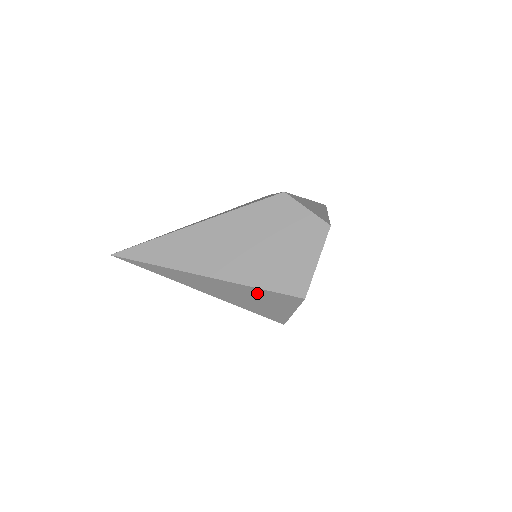
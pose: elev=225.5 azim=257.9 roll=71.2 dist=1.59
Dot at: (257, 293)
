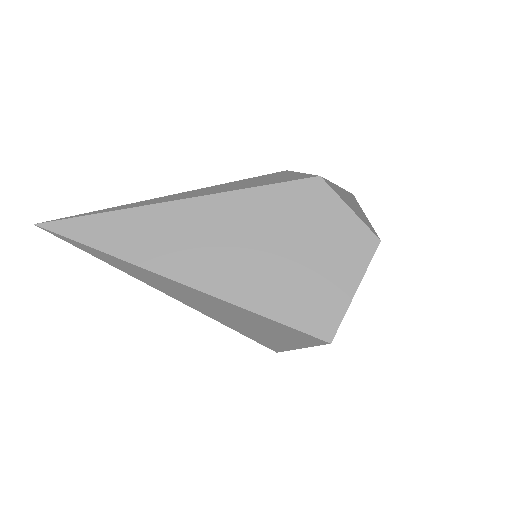
Dot at: (259, 320)
